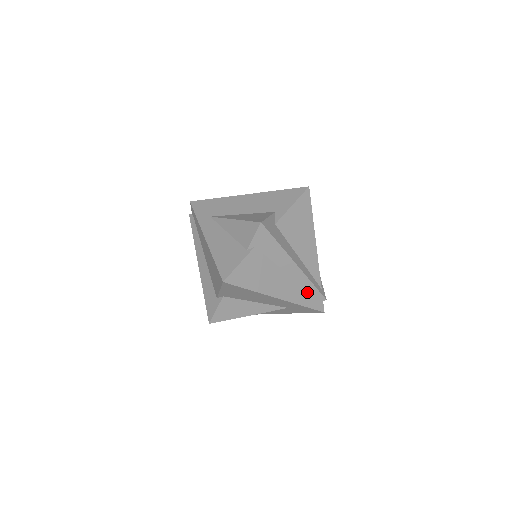
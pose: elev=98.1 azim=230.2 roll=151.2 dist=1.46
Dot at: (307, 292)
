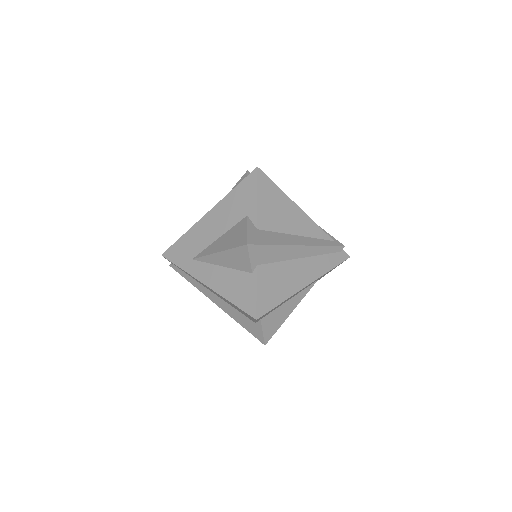
Dot at: (325, 256)
